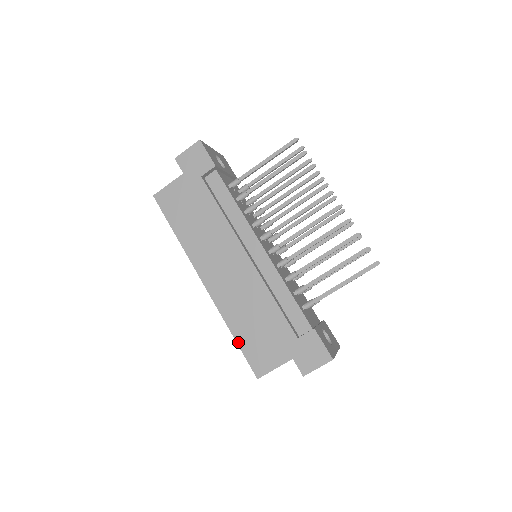
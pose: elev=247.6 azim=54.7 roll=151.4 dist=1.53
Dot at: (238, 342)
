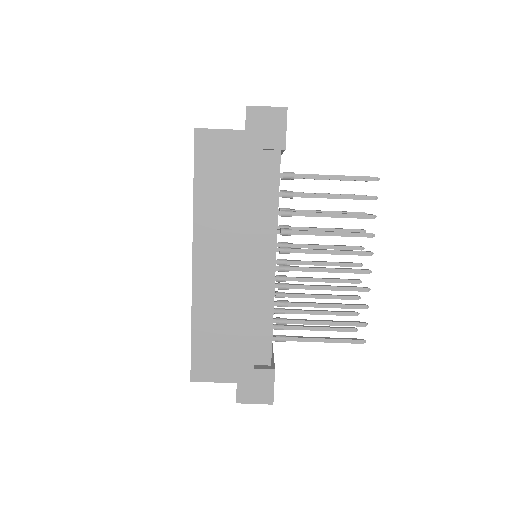
Dot at: (193, 338)
